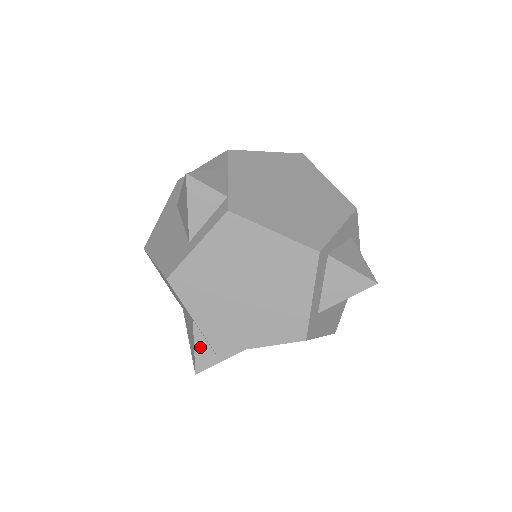
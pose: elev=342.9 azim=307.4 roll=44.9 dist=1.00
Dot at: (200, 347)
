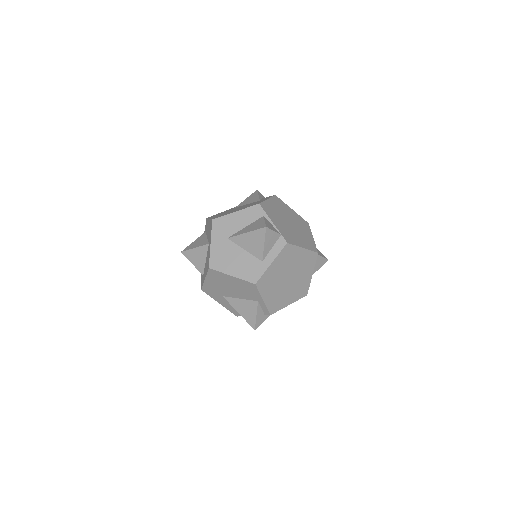
Dot at: (259, 315)
